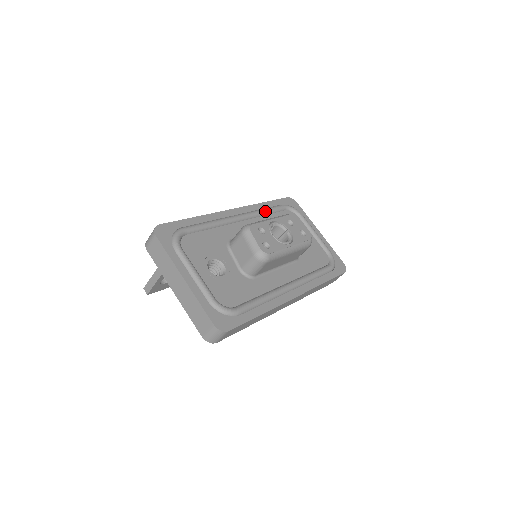
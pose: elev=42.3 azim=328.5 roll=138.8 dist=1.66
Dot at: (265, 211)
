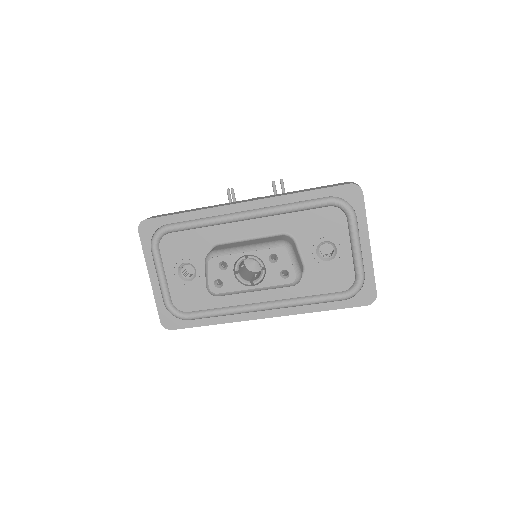
Dot at: (288, 209)
